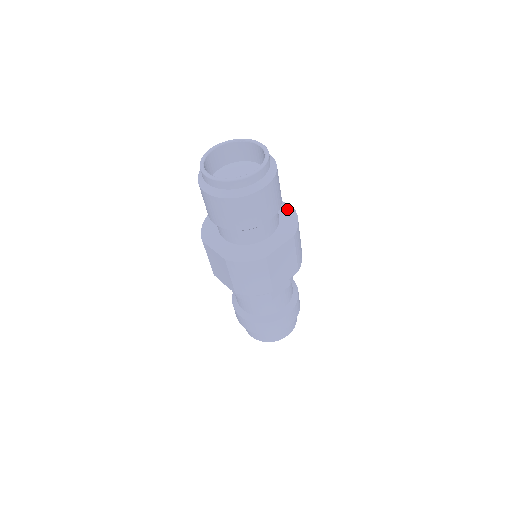
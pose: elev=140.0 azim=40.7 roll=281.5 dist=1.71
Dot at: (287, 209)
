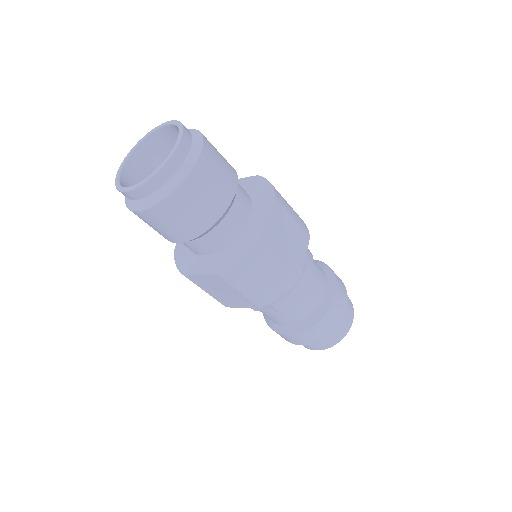
Dot at: (254, 234)
